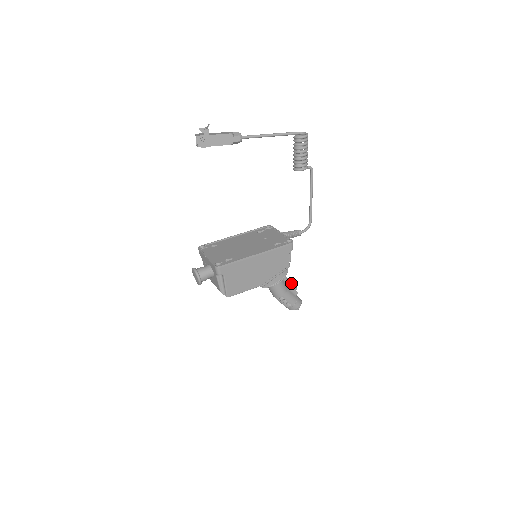
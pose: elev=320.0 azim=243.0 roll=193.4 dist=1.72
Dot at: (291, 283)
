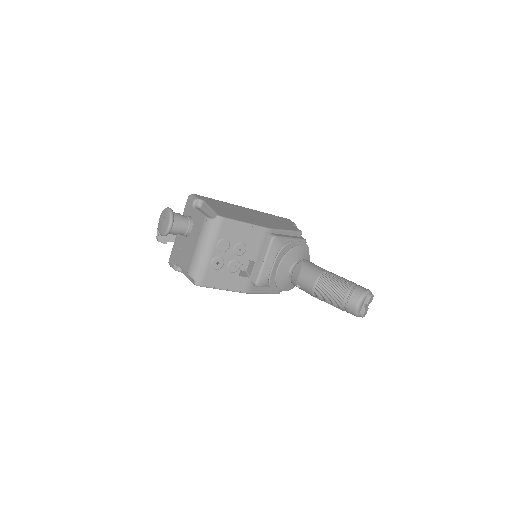
Dot at: occluded
